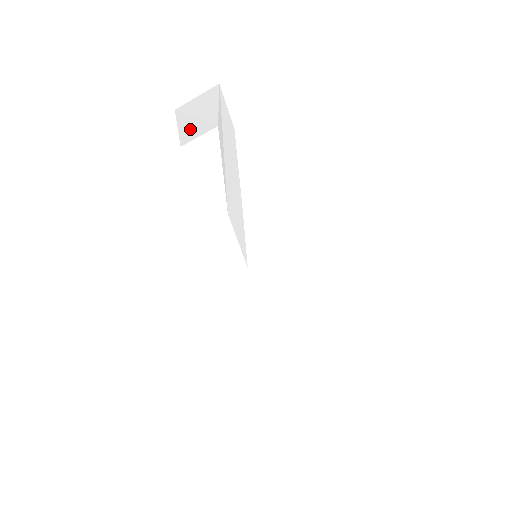
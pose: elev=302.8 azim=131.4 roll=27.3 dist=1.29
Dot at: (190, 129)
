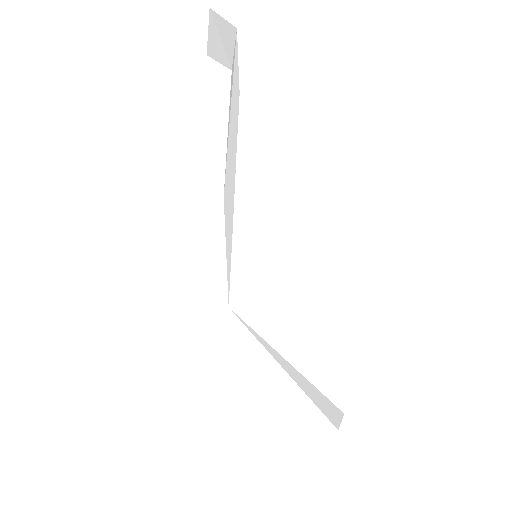
Dot at: (215, 45)
